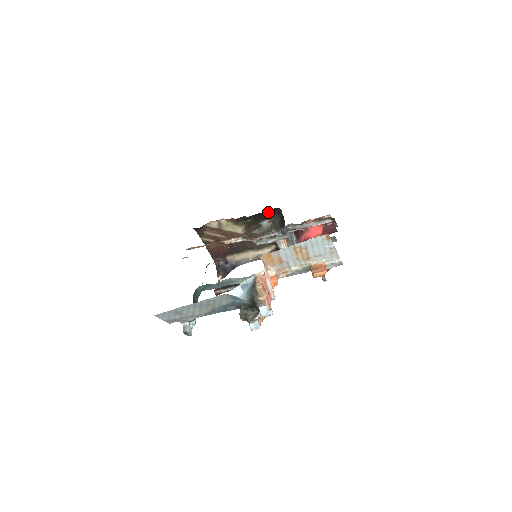
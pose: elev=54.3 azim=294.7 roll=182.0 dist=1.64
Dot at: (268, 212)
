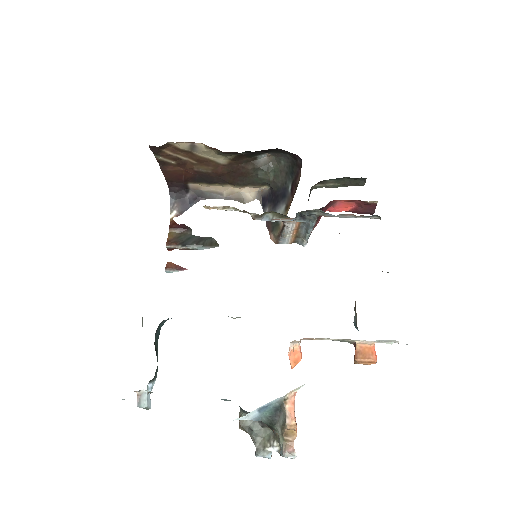
Dot at: (276, 149)
